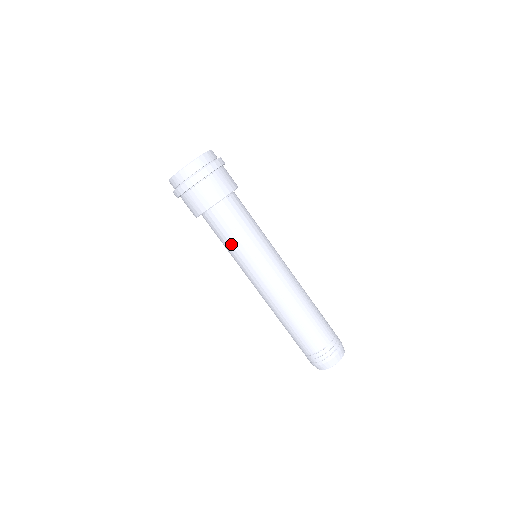
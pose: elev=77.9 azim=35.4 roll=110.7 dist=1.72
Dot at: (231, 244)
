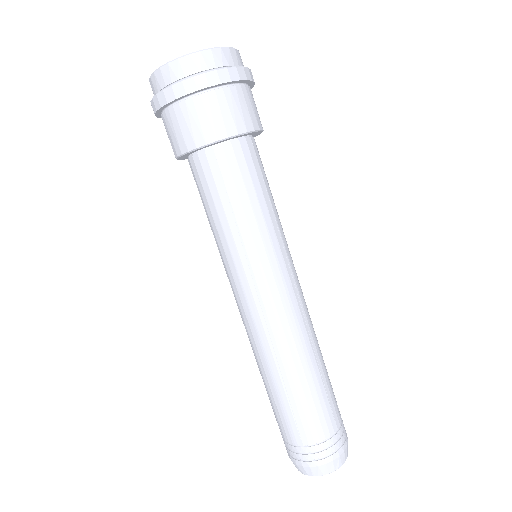
Dot at: (215, 223)
